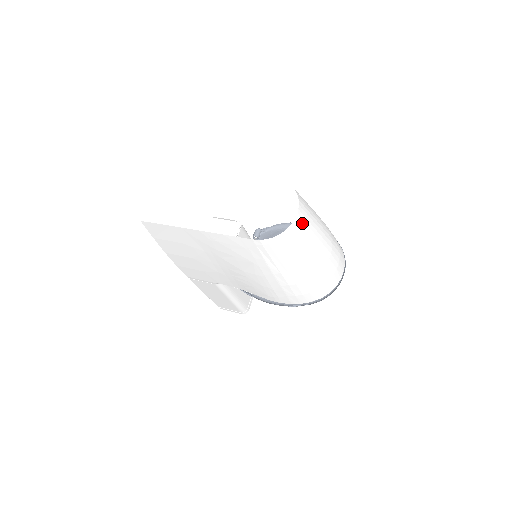
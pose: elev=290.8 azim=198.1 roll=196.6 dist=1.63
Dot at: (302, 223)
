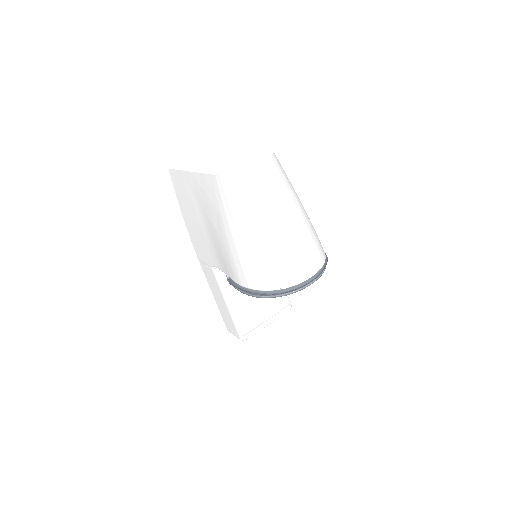
Dot at: (263, 177)
